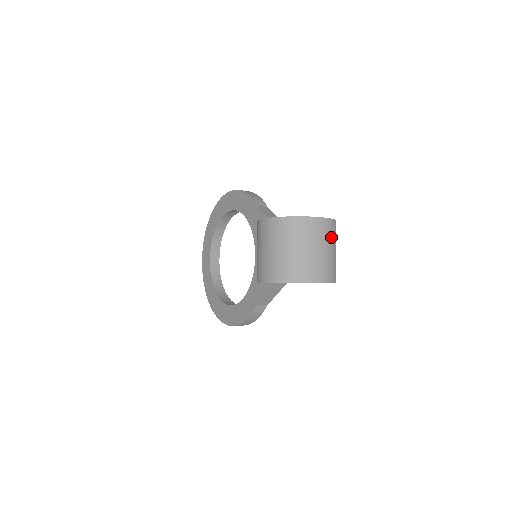
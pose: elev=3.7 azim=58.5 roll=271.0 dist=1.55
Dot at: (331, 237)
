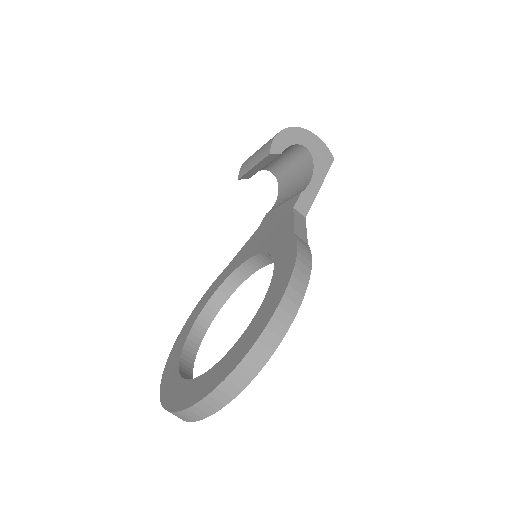
Dot at: occluded
